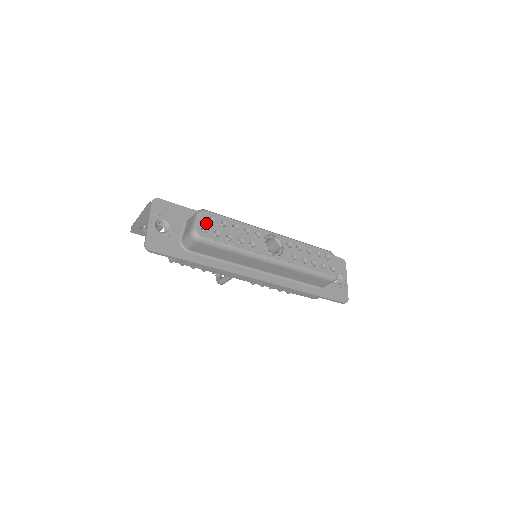
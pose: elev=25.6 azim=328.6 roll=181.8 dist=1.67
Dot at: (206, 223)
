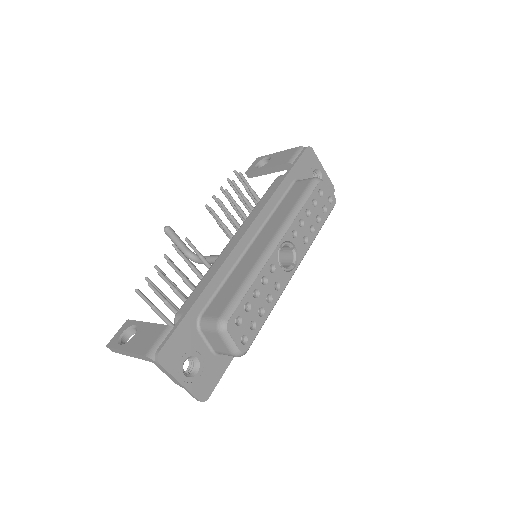
Dot at: (239, 333)
